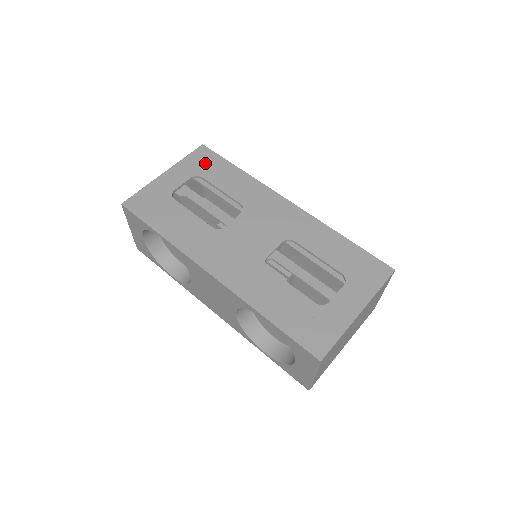
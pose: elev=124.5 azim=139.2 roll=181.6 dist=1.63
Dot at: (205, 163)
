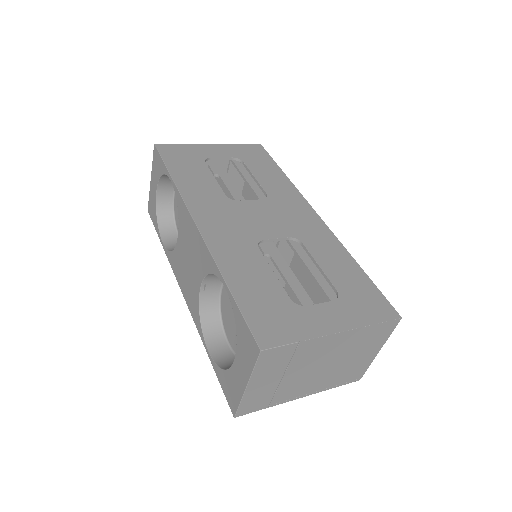
Dot at: (254, 155)
